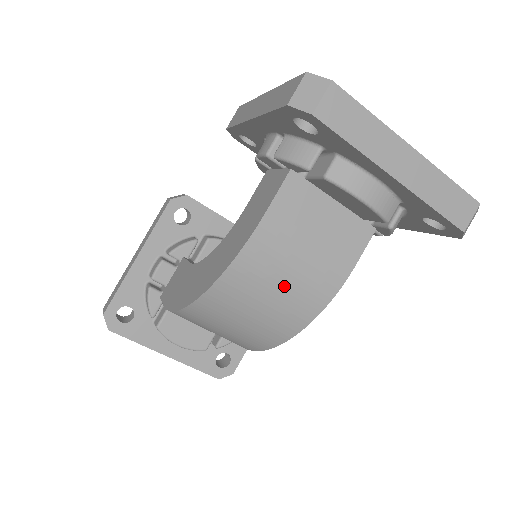
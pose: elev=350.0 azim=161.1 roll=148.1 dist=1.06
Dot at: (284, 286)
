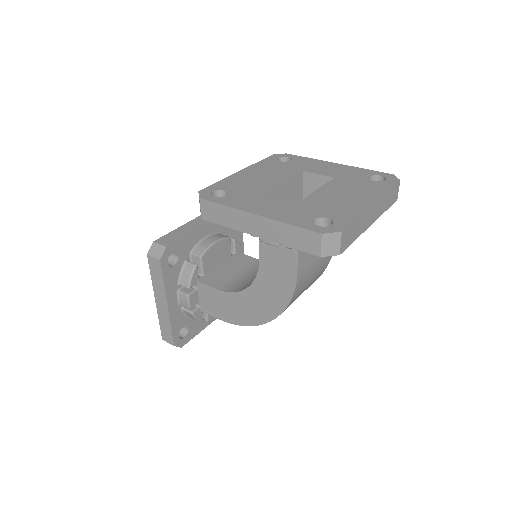
Dot at: (311, 282)
